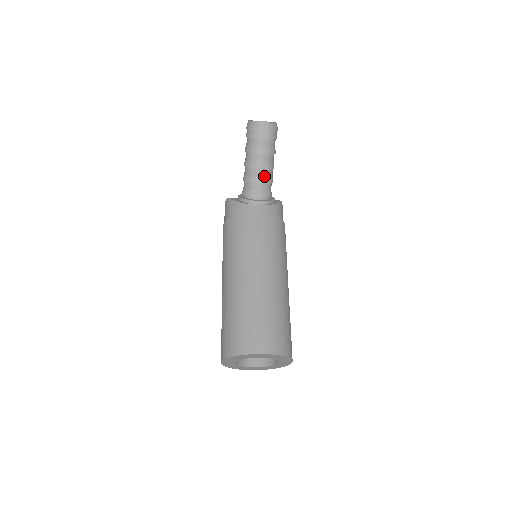
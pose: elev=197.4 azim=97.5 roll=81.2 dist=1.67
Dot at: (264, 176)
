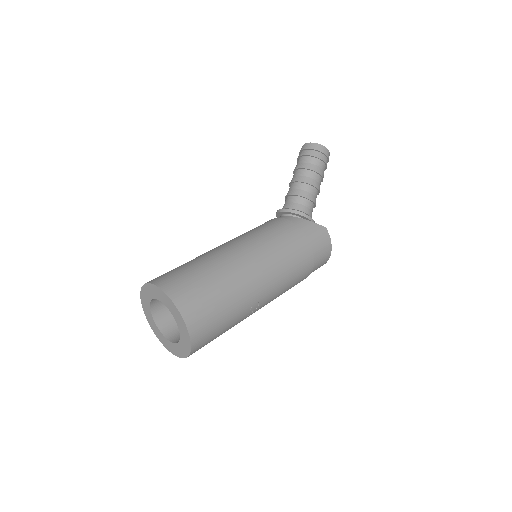
Dot at: (296, 189)
